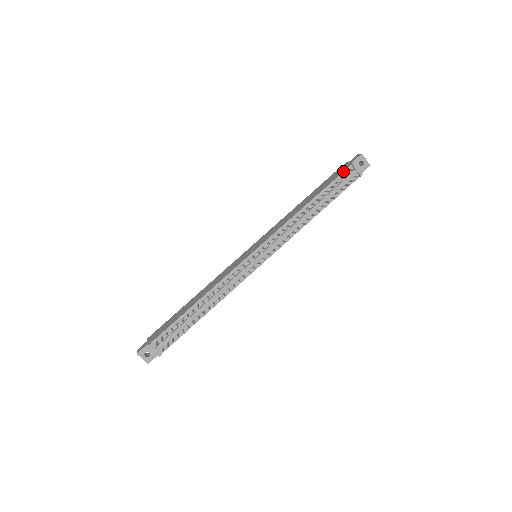
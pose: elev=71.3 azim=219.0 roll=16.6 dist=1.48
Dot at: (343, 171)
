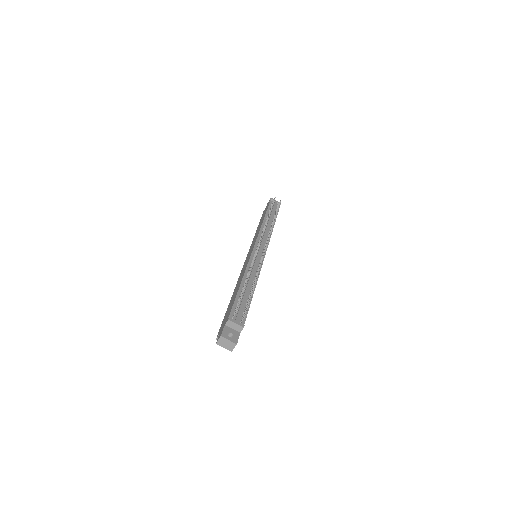
Dot at: (269, 203)
